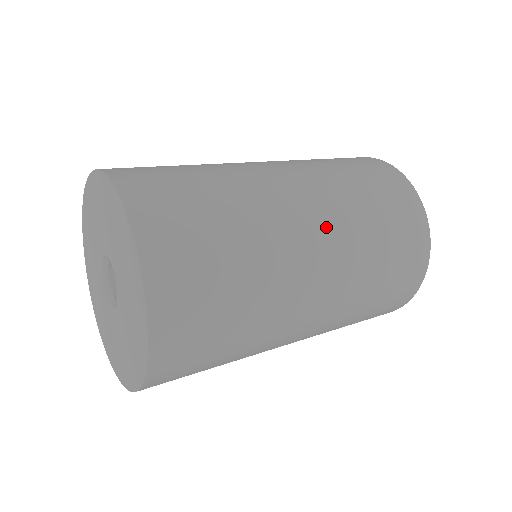
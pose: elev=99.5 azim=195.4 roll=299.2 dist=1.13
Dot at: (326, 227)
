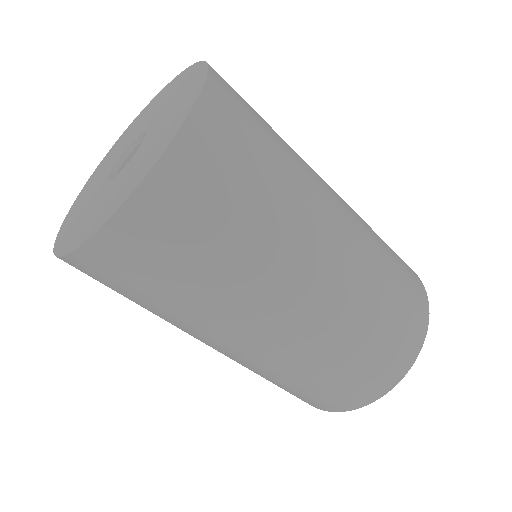
Dot at: (344, 201)
